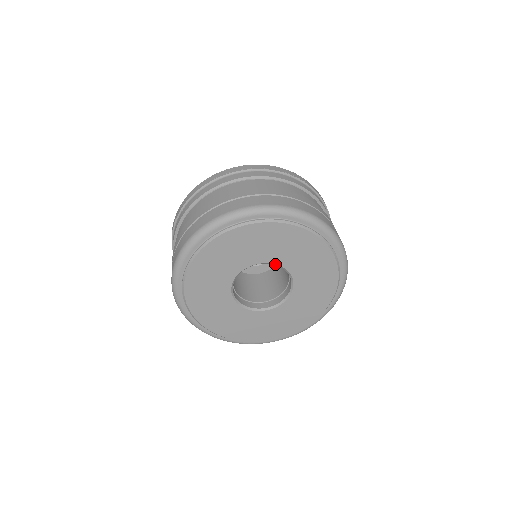
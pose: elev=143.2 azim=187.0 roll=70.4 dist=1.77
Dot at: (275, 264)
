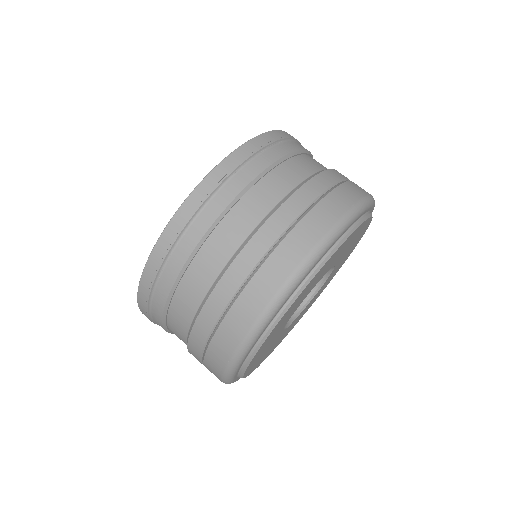
Dot at: (328, 270)
